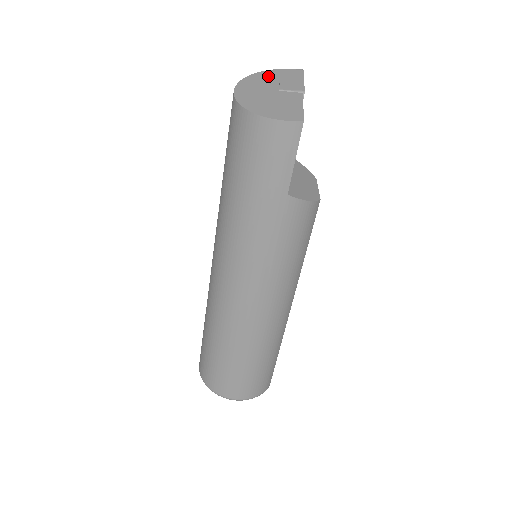
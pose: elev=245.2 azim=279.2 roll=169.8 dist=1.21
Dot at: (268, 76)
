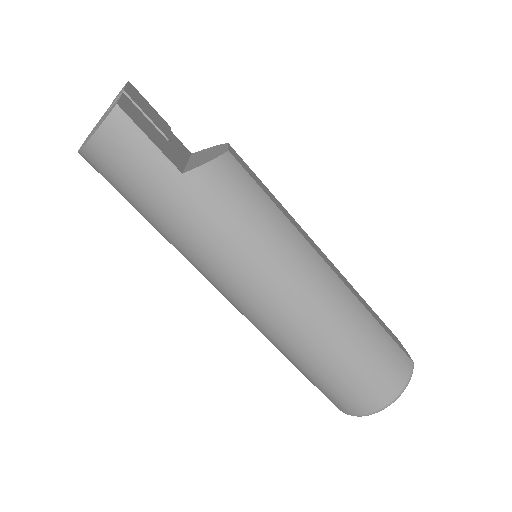
Dot at: (104, 114)
